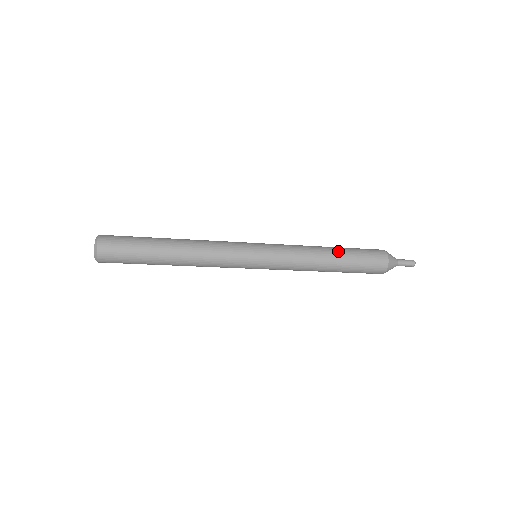
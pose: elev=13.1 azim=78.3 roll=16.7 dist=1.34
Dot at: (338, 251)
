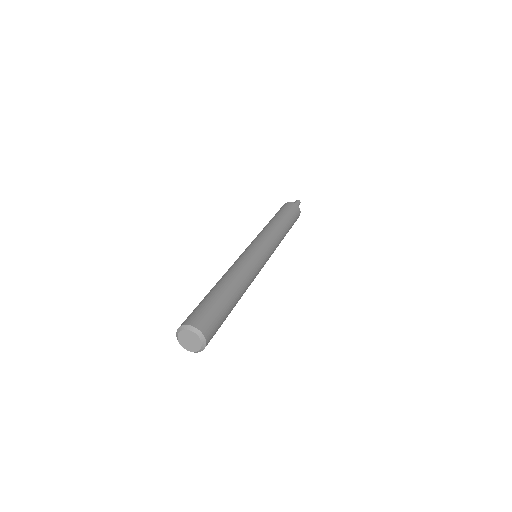
Dot at: (289, 225)
